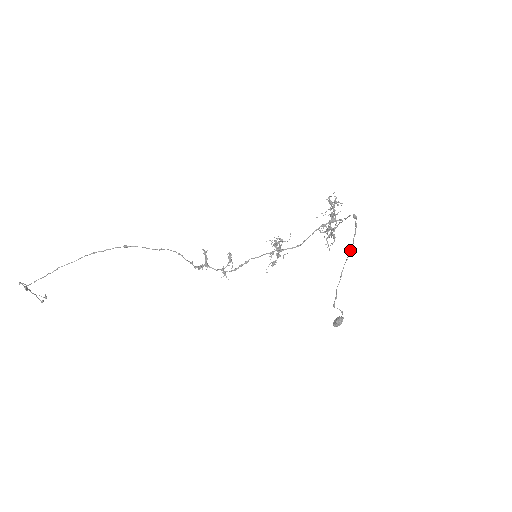
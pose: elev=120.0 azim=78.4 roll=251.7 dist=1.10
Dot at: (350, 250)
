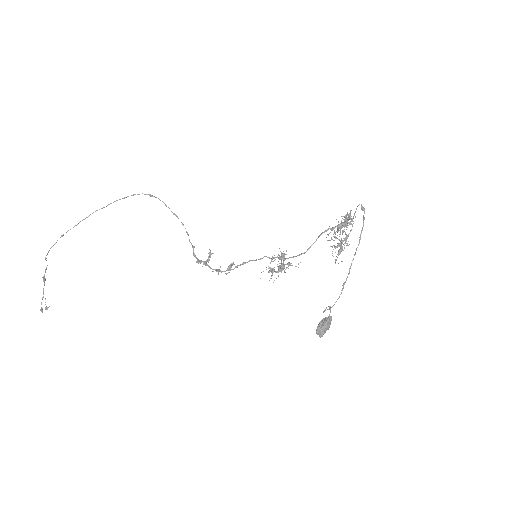
Dot at: (356, 250)
